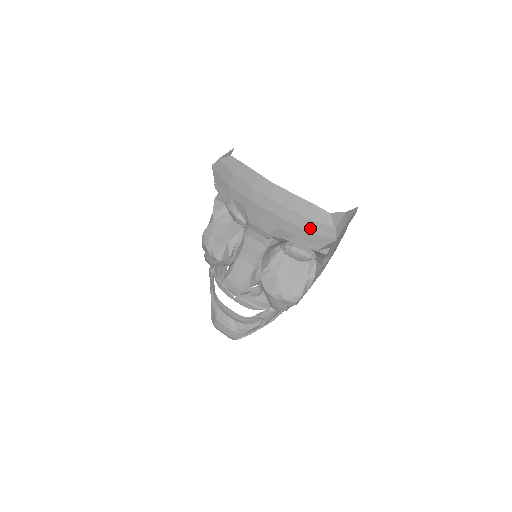
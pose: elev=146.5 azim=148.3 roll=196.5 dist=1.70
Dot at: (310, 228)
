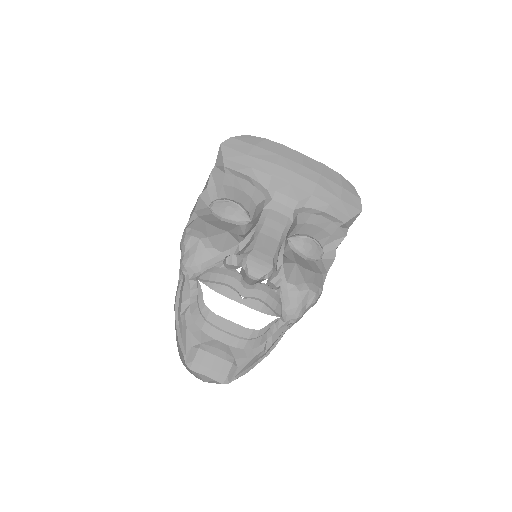
Dot at: (341, 195)
